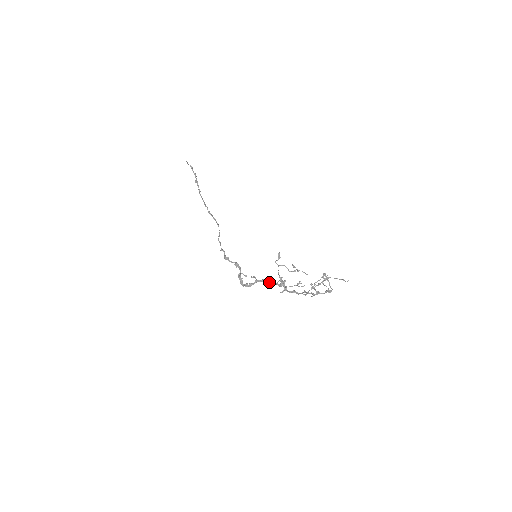
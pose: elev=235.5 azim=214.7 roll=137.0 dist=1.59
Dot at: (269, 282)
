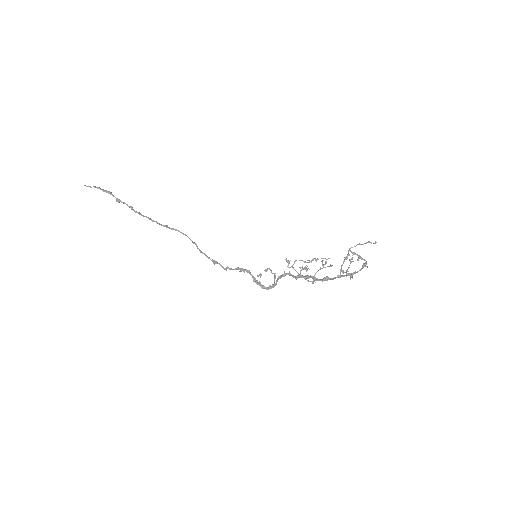
Dot at: occluded
